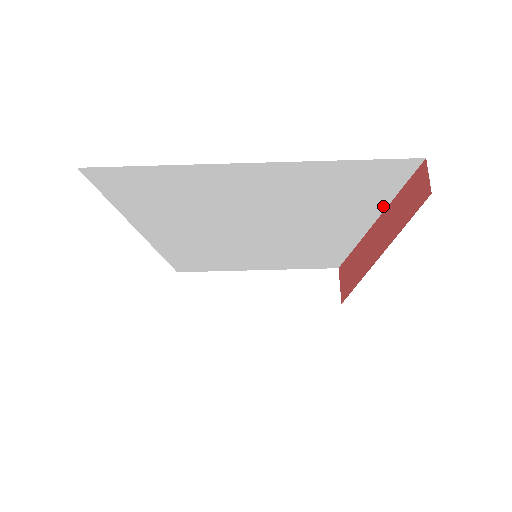
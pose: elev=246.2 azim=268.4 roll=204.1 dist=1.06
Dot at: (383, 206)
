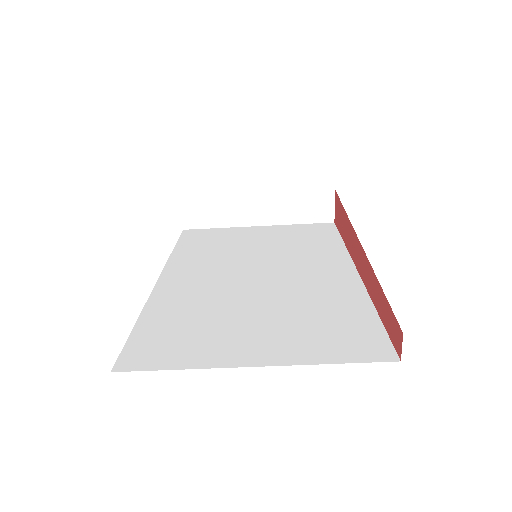
Dot at: occluded
